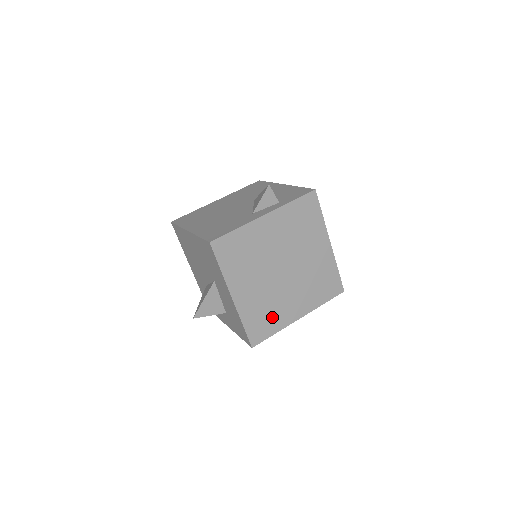
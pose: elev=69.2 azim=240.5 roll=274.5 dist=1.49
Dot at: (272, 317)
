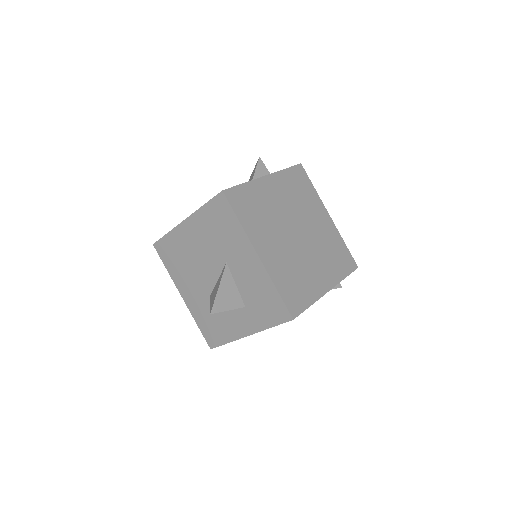
Dot at: (302, 285)
